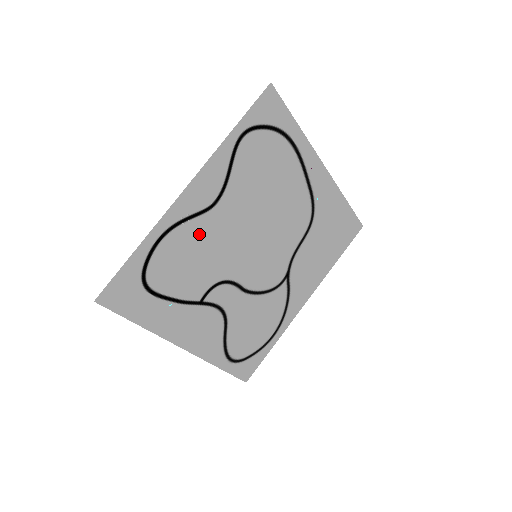
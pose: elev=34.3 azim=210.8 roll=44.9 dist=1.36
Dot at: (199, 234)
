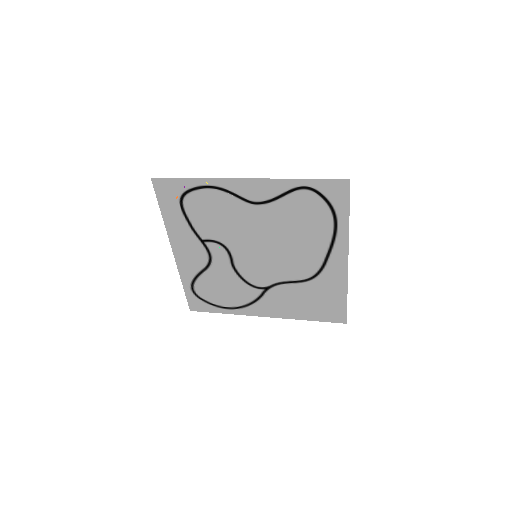
Dot at: (233, 208)
